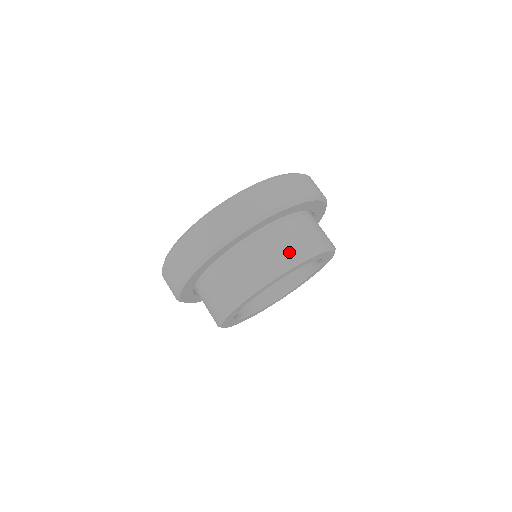
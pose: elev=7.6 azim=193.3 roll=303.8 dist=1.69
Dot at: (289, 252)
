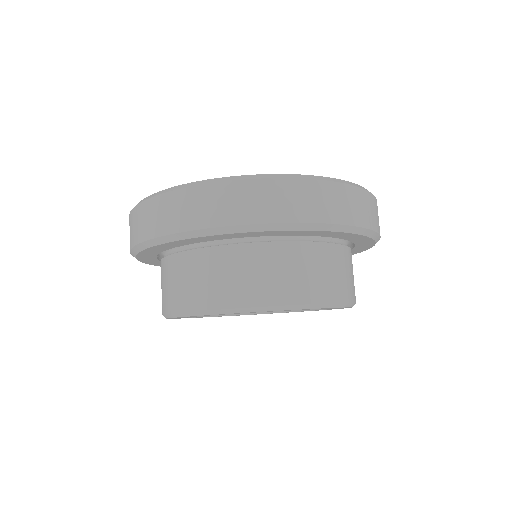
Dot at: (192, 294)
